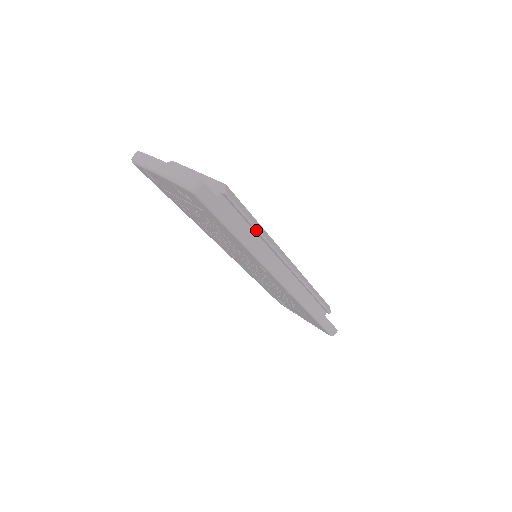
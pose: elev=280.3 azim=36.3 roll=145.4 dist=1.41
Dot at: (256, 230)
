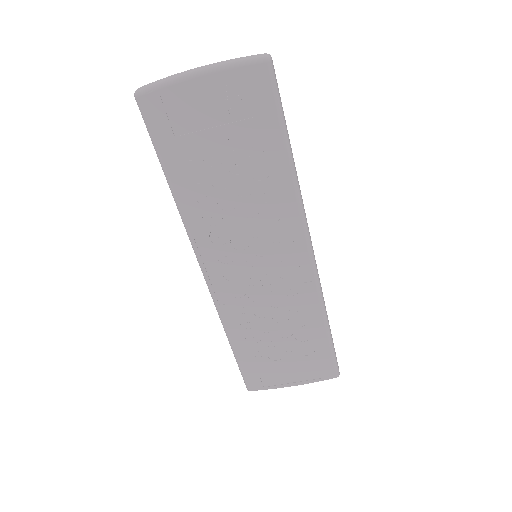
Dot at: occluded
